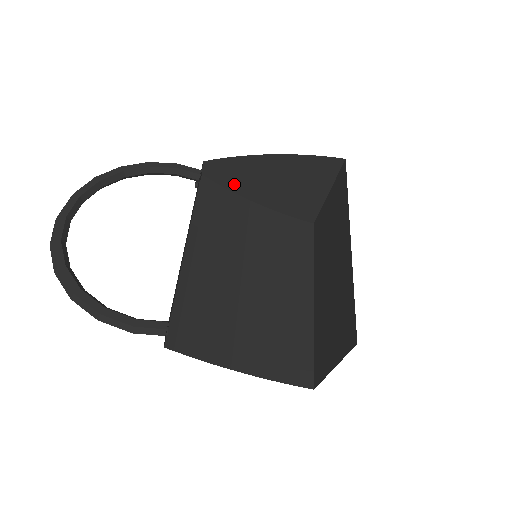
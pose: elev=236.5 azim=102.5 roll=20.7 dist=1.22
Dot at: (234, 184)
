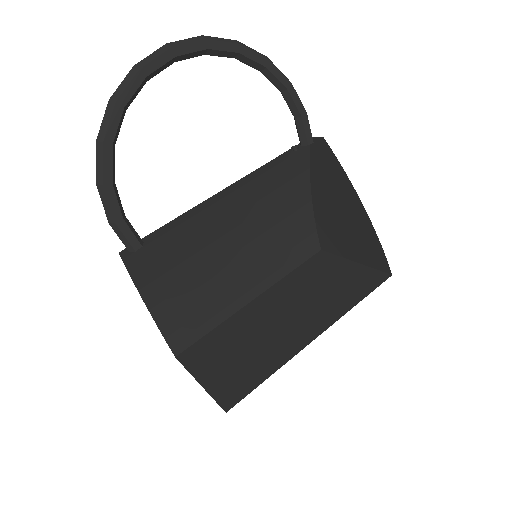
Dot at: (318, 172)
